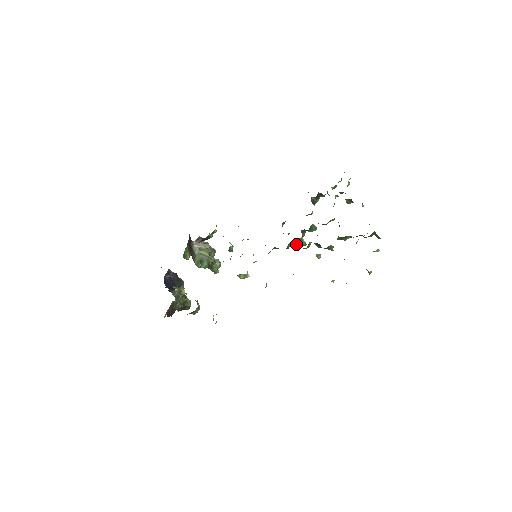
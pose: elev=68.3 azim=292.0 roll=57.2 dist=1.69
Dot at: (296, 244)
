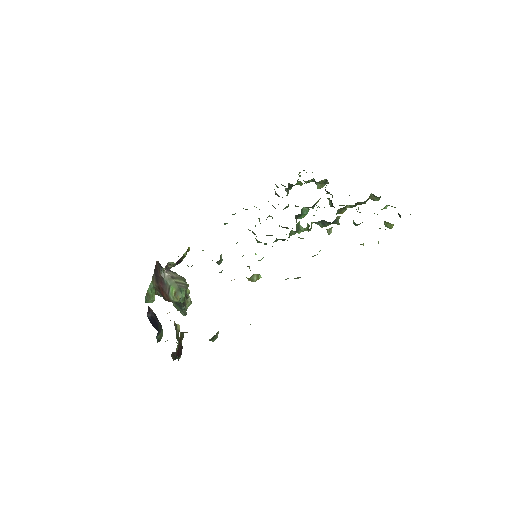
Dot at: (296, 230)
